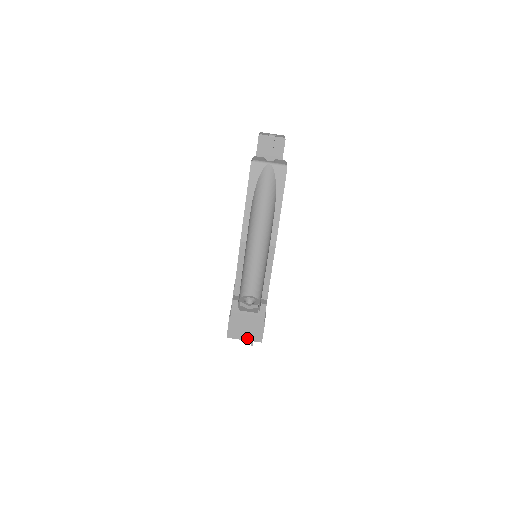
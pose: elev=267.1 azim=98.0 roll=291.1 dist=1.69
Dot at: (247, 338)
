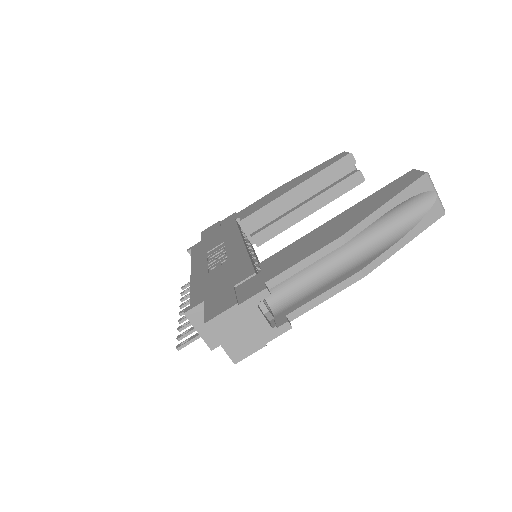
Dot at: (226, 345)
